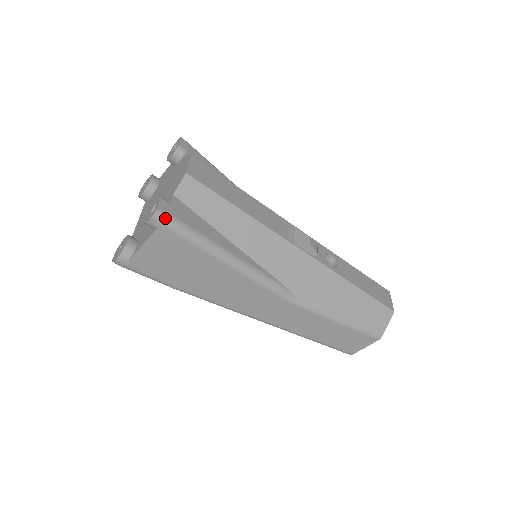
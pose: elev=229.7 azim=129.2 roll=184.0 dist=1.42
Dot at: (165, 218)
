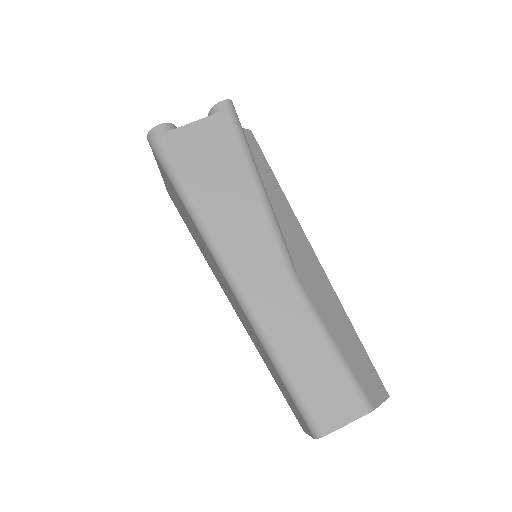
Dot at: (233, 109)
